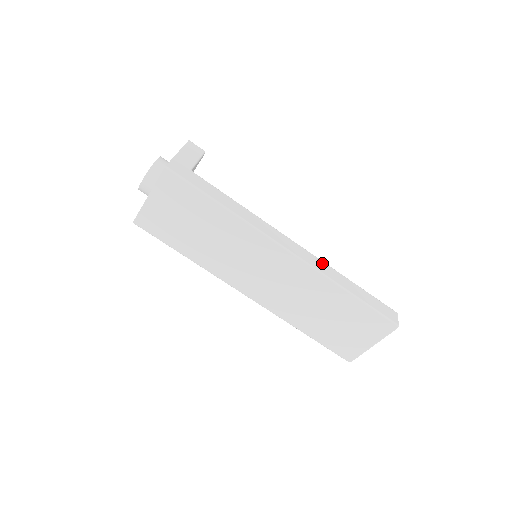
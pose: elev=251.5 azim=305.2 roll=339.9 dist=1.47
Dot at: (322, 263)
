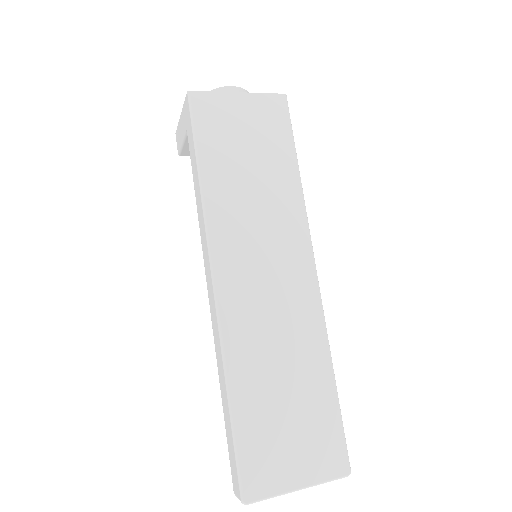
Dot at: occluded
